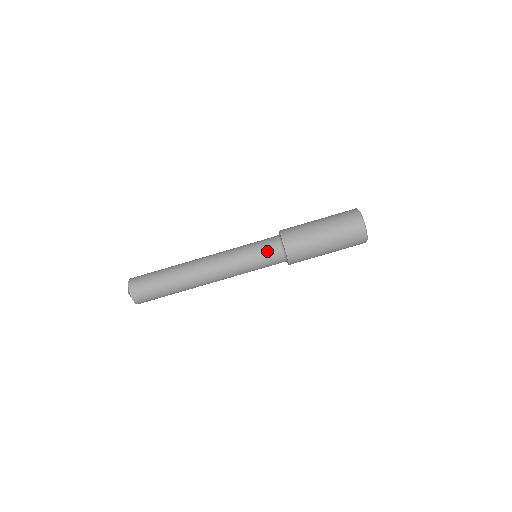
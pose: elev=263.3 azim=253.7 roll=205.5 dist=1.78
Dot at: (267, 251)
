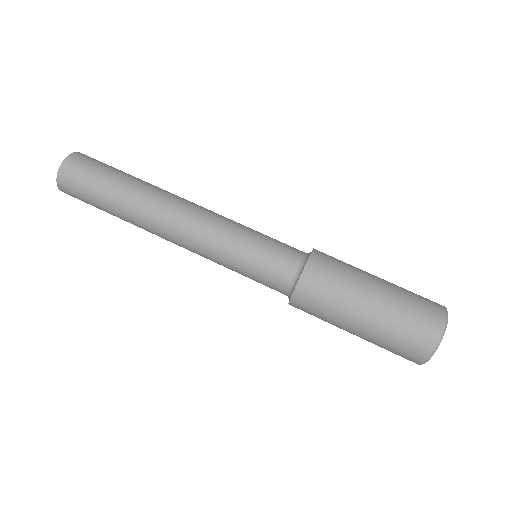
Dot at: (278, 252)
